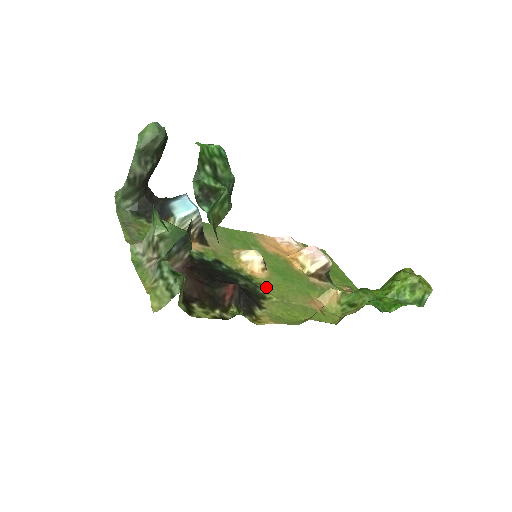
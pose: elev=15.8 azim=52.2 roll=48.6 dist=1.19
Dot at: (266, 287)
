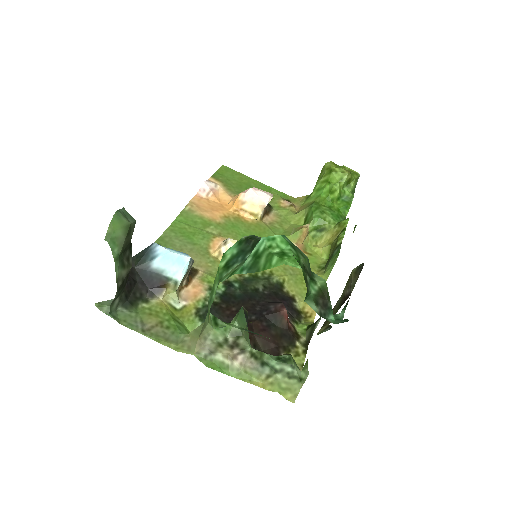
Dot at: (270, 271)
